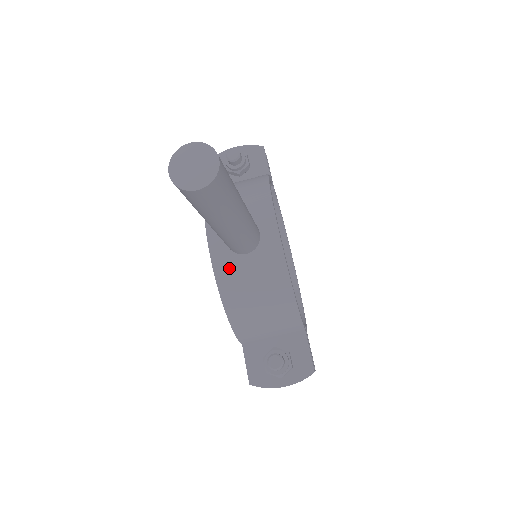
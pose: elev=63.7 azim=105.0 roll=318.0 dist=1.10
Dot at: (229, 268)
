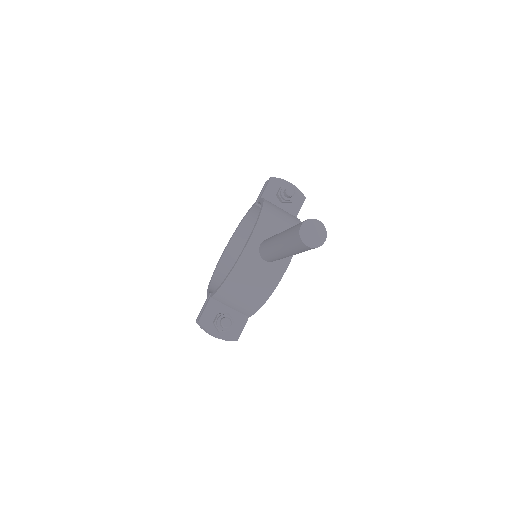
Dot at: (250, 260)
